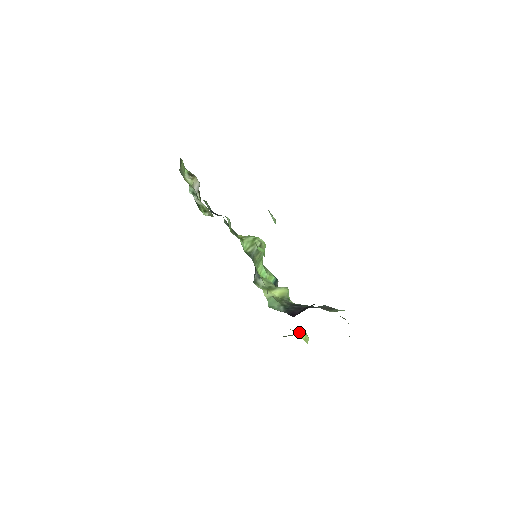
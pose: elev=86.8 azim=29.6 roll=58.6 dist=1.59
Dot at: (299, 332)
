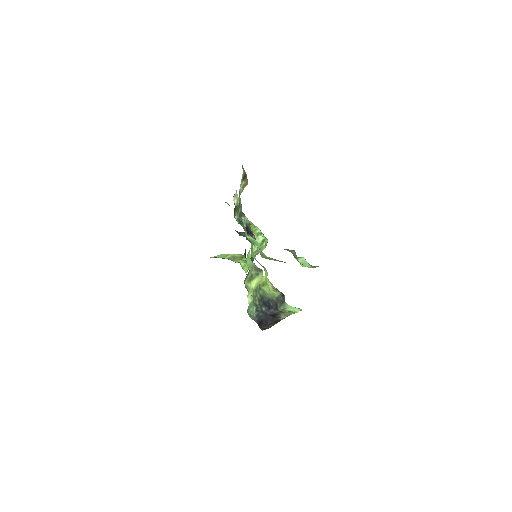
Dot at: (246, 266)
